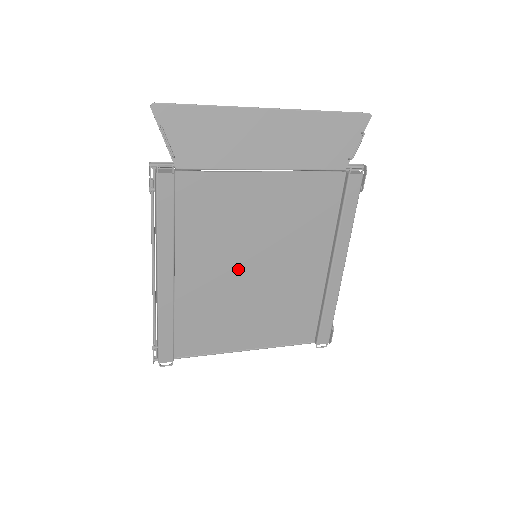
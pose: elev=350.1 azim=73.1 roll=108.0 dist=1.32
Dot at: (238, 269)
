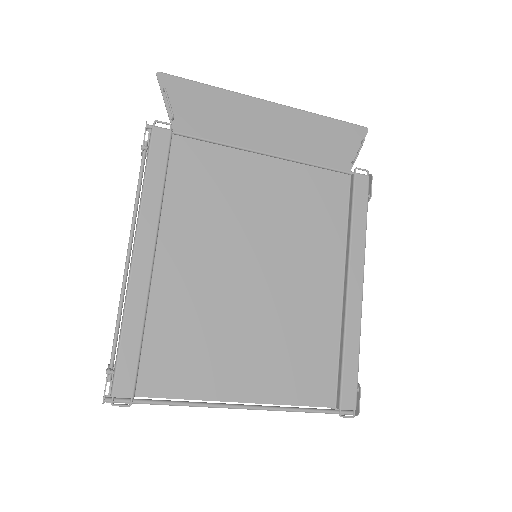
Dot at: (234, 268)
